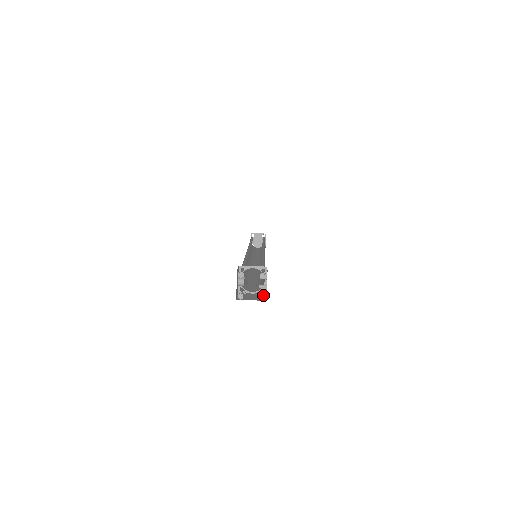
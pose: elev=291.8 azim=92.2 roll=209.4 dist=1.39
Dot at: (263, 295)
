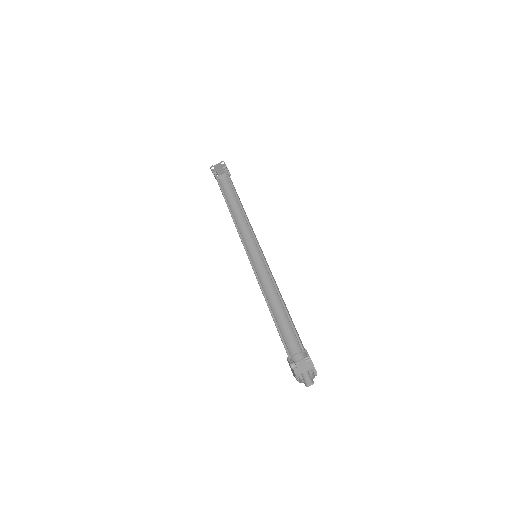
Dot at: (315, 375)
